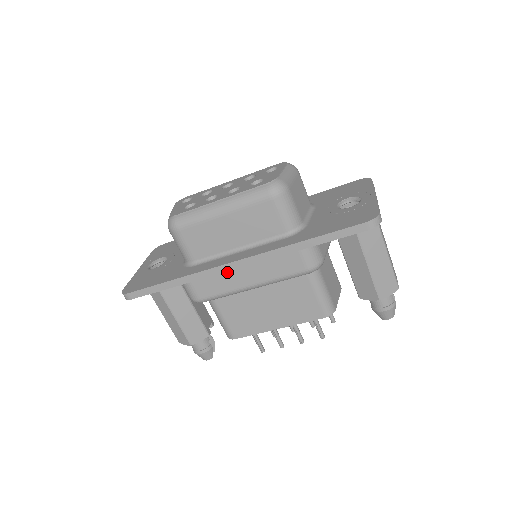
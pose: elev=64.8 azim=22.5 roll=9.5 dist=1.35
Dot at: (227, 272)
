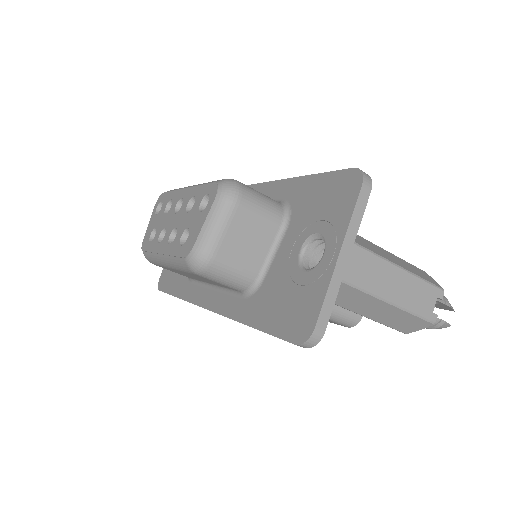
Dot at: occluded
